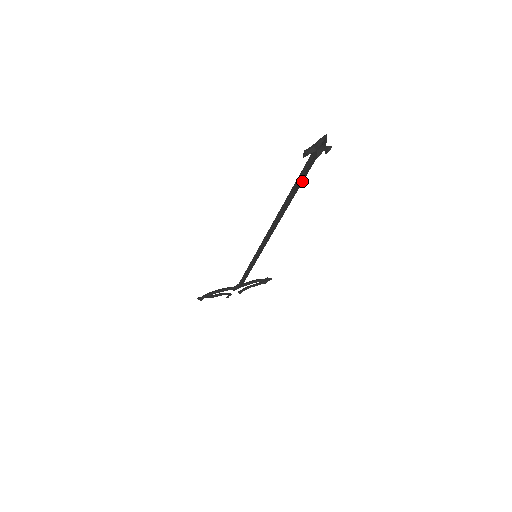
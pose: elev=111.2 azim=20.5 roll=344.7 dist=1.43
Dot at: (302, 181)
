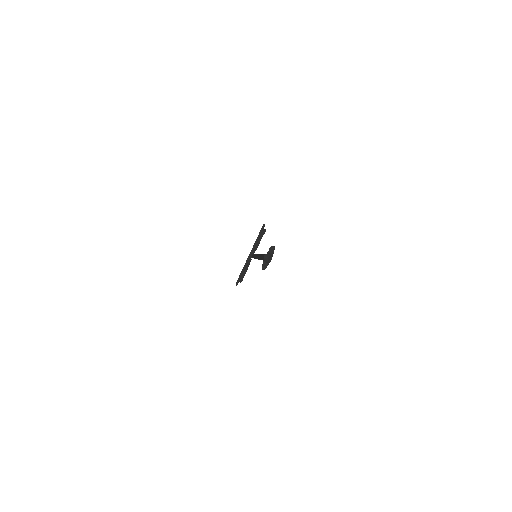
Dot at: occluded
